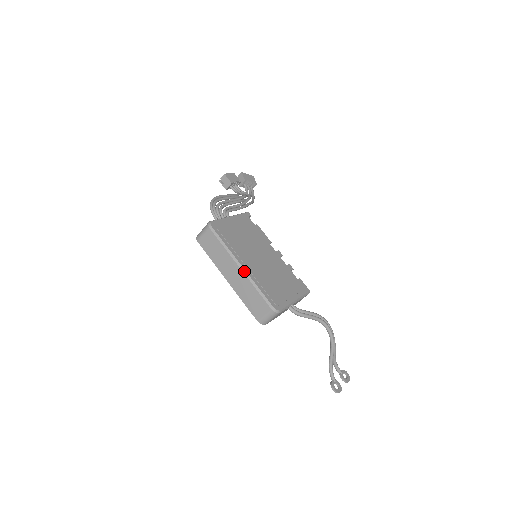
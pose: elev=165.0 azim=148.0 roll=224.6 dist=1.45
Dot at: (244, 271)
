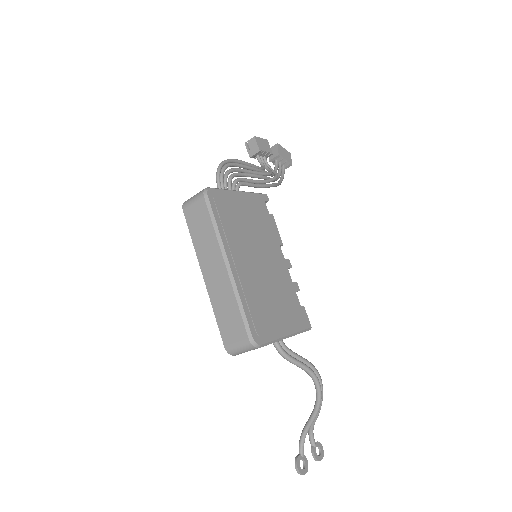
Dot at: (230, 272)
